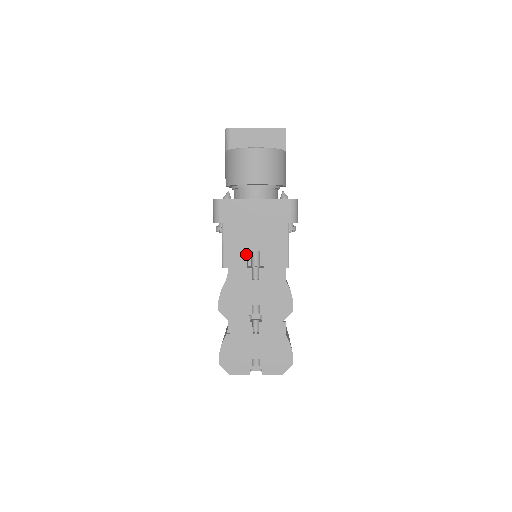
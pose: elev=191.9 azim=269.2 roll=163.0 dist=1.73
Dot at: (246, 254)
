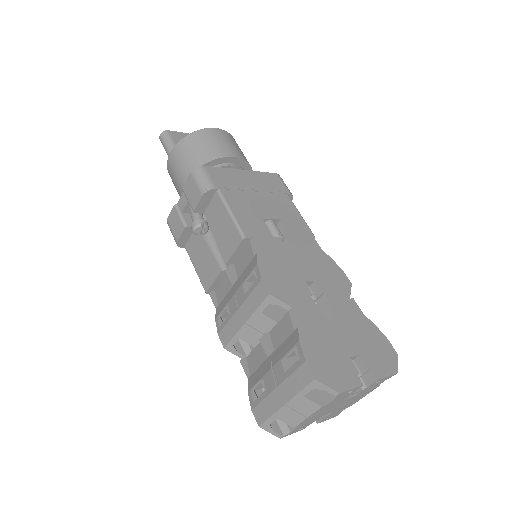
Dot at: (264, 222)
